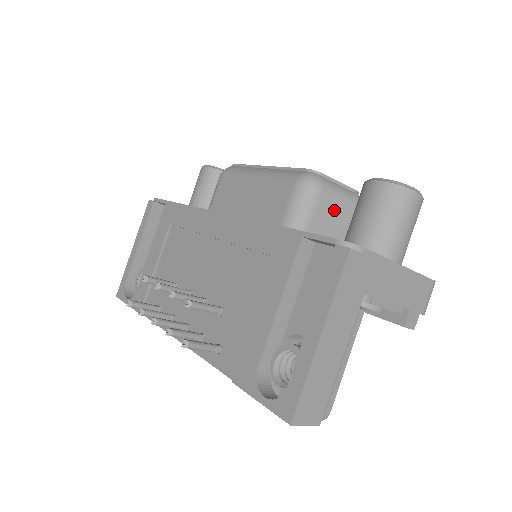
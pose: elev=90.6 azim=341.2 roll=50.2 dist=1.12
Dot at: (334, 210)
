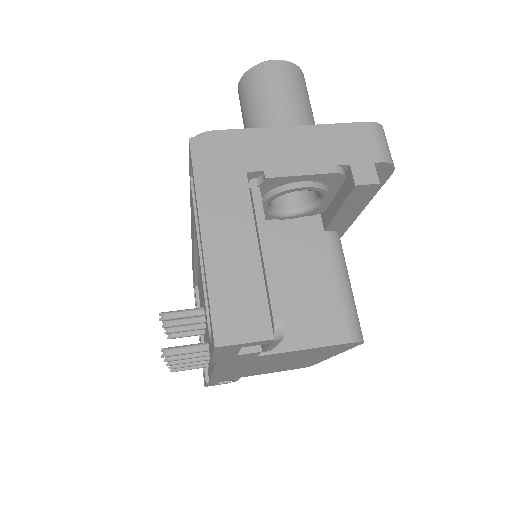
Dot at: occluded
